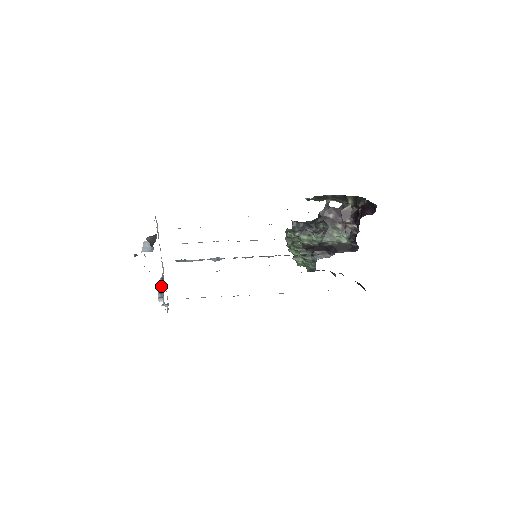
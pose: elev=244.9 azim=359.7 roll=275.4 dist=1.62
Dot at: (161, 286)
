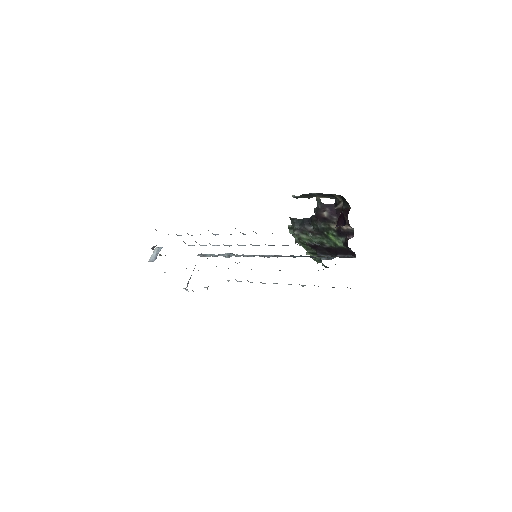
Dot at: occluded
